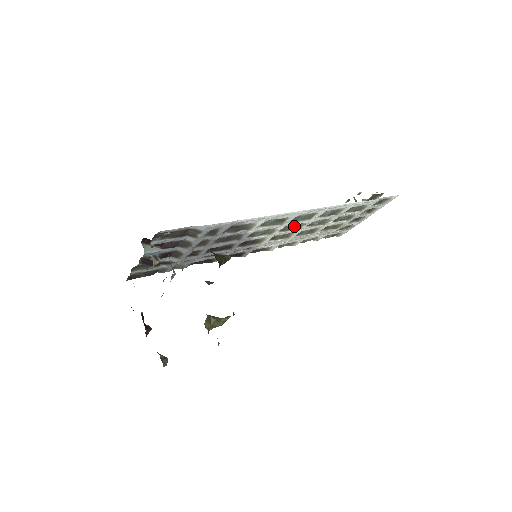
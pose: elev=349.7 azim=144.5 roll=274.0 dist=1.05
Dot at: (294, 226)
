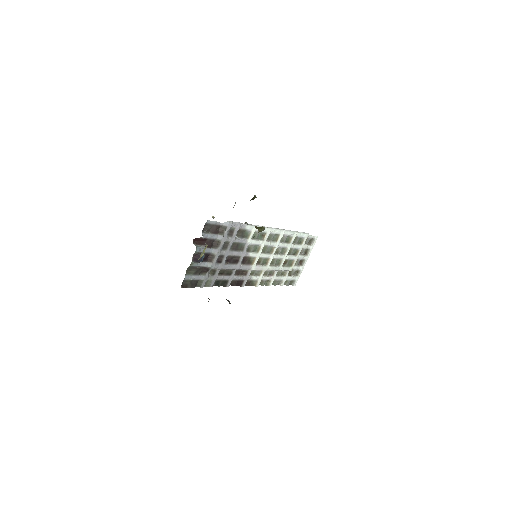
Dot at: (269, 249)
